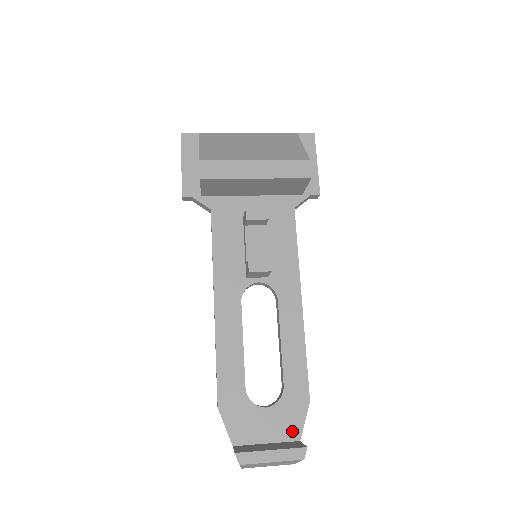
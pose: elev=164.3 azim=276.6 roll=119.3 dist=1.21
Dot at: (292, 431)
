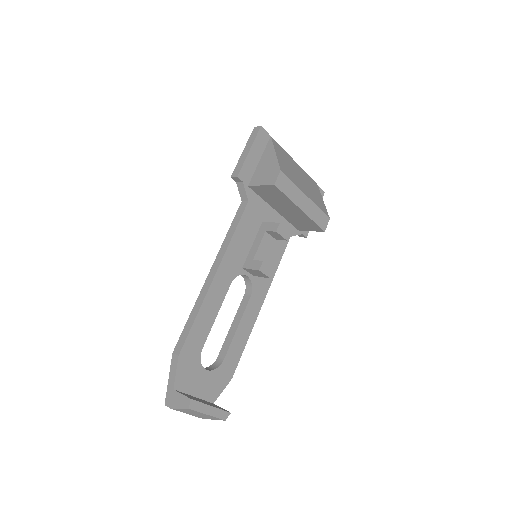
Dot at: (213, 394)
